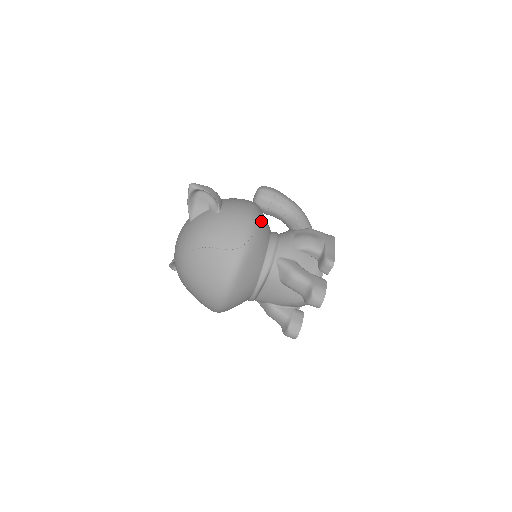
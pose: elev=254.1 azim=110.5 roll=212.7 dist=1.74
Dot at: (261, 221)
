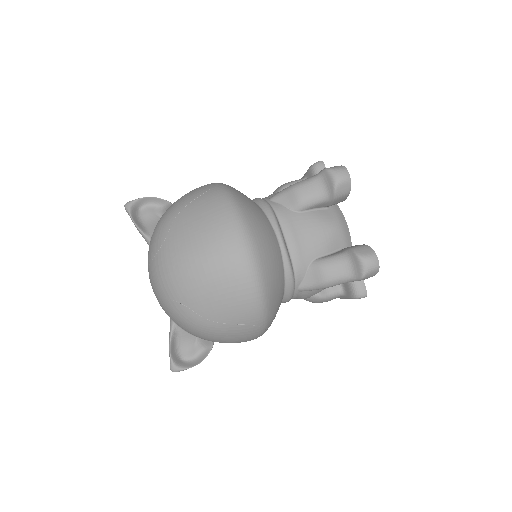
Dot at: occluded
